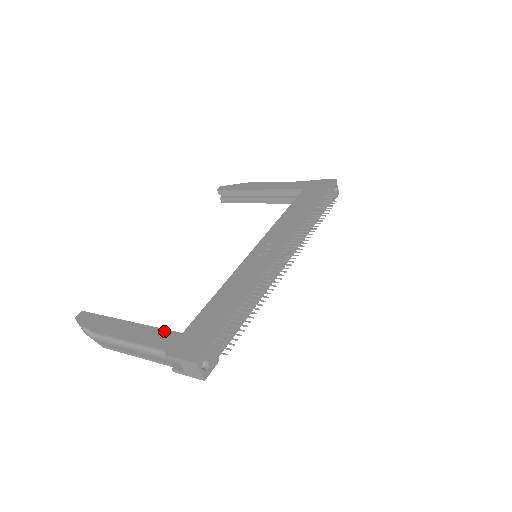
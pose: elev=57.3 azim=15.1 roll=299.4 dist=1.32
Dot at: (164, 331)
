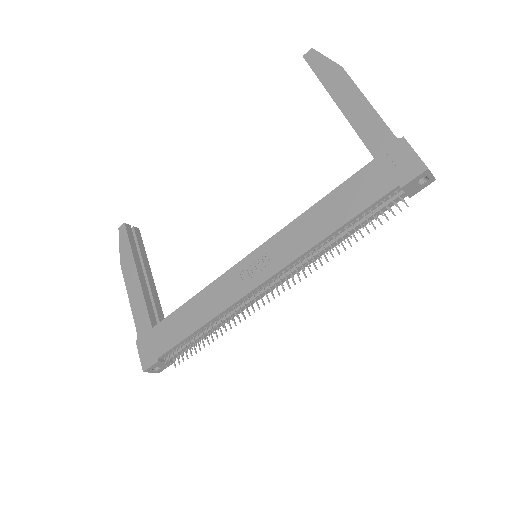
Dot at: (146, 312)
